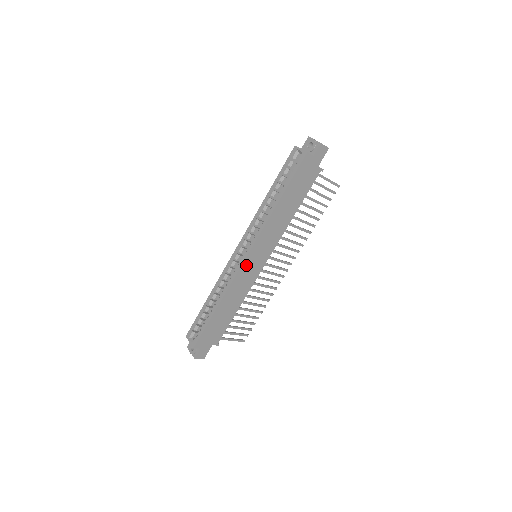
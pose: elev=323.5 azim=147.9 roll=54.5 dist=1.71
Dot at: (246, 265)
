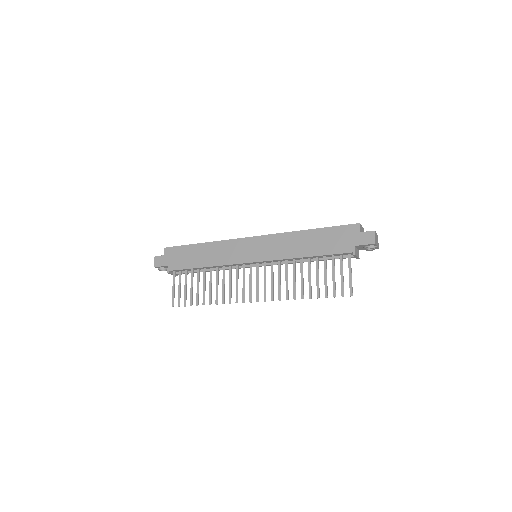
Dot at: (245, 243)
